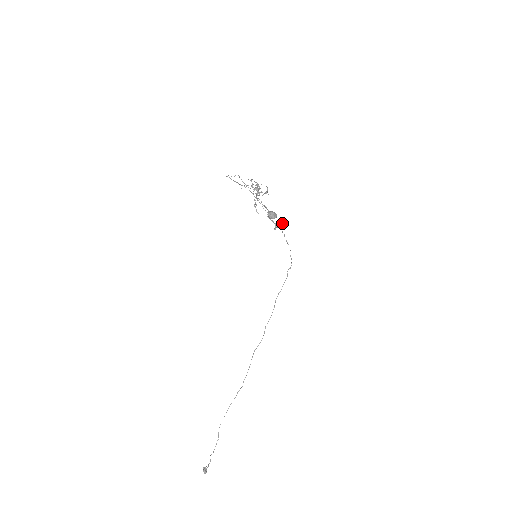
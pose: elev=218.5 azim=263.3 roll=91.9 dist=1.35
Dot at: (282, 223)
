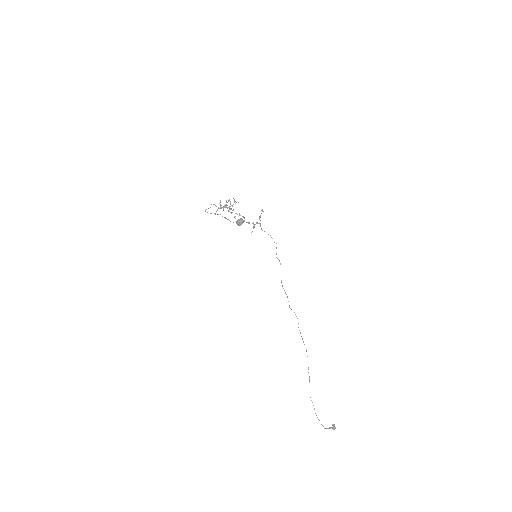
Dot at: (259, 218)
